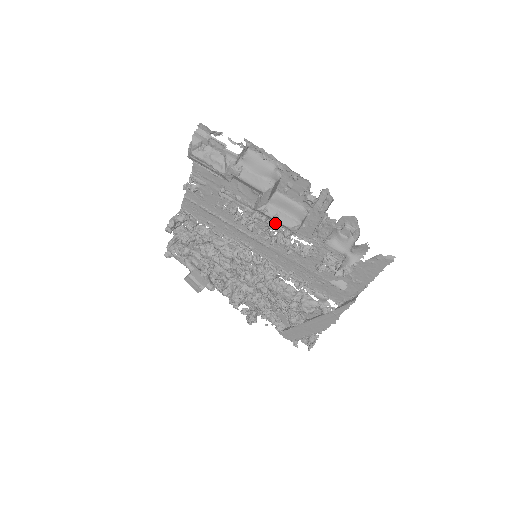
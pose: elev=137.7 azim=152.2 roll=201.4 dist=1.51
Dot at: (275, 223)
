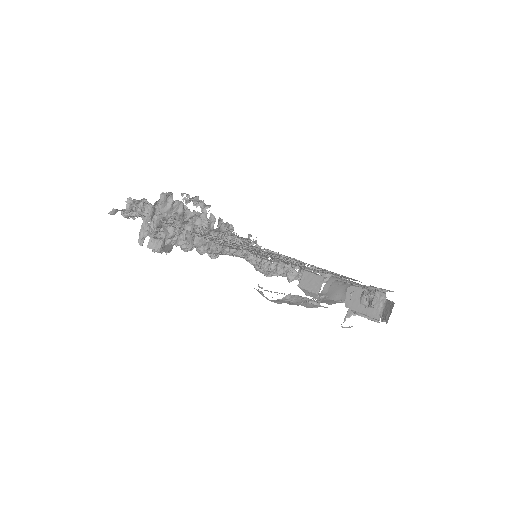
Dot at: (303, 266)
